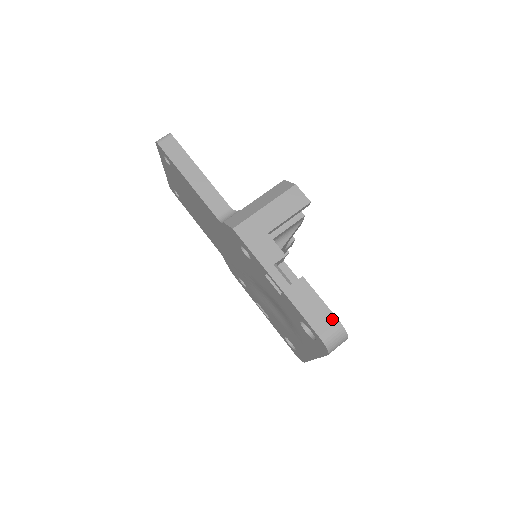
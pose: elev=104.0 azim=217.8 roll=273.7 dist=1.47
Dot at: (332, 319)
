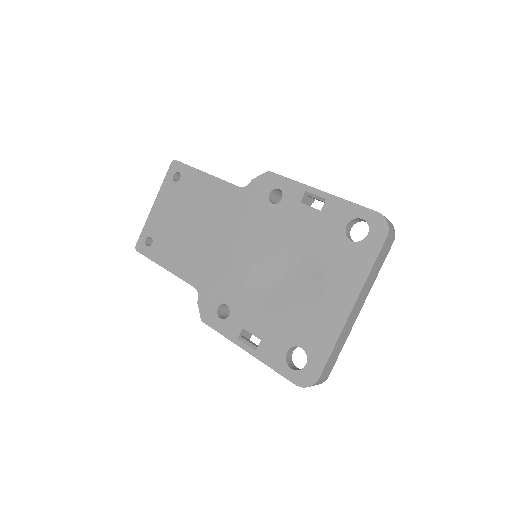
Dot at: occluded
